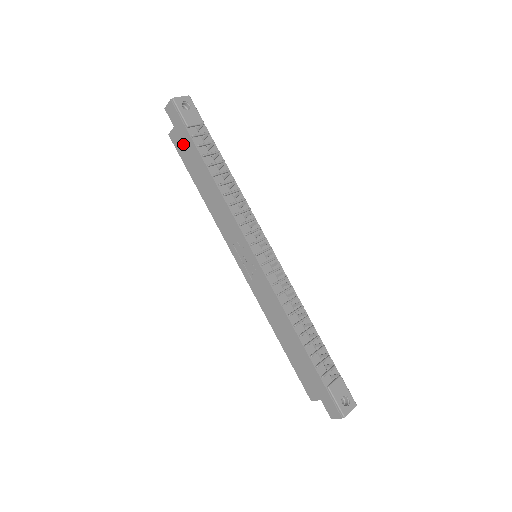
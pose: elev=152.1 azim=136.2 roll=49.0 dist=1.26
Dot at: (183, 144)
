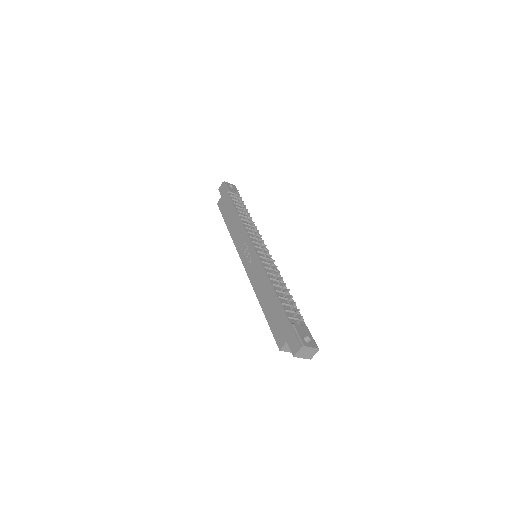
Dot at: (224, 203)
